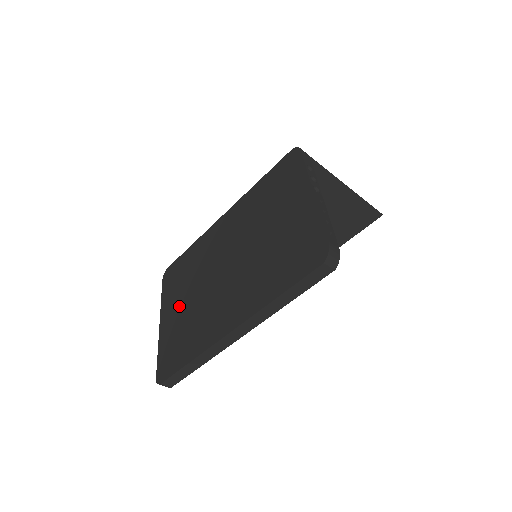
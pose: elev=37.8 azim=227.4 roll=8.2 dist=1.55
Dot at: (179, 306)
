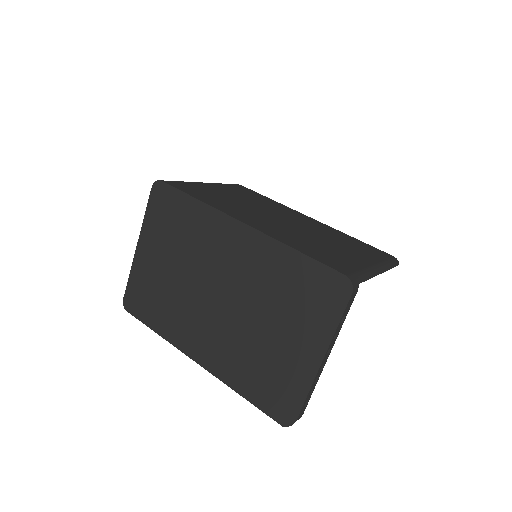
Dot at: (161, 260)
